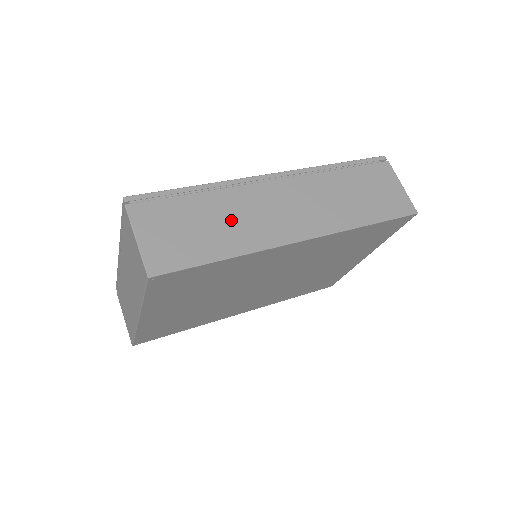
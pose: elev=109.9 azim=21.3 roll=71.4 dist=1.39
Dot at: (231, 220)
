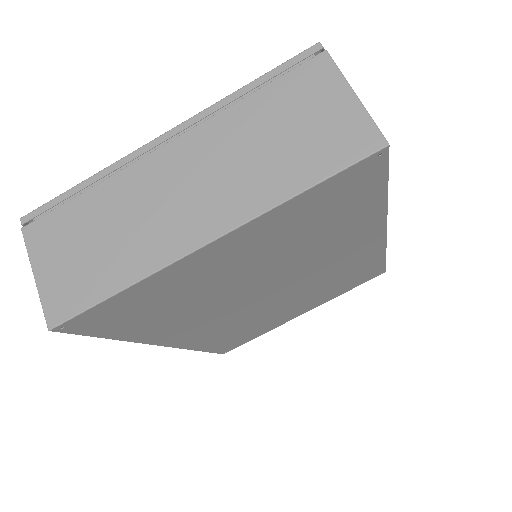
Dot at: occluded
